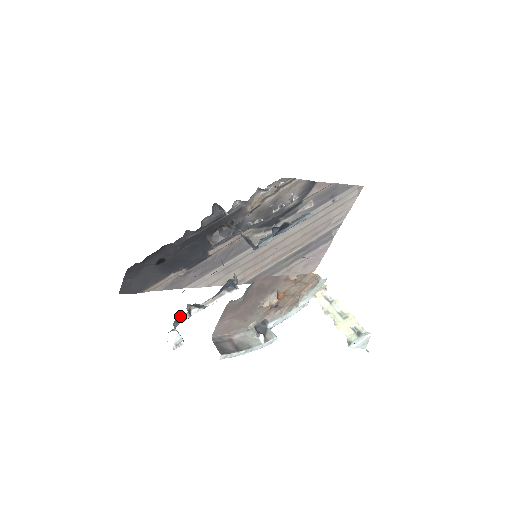
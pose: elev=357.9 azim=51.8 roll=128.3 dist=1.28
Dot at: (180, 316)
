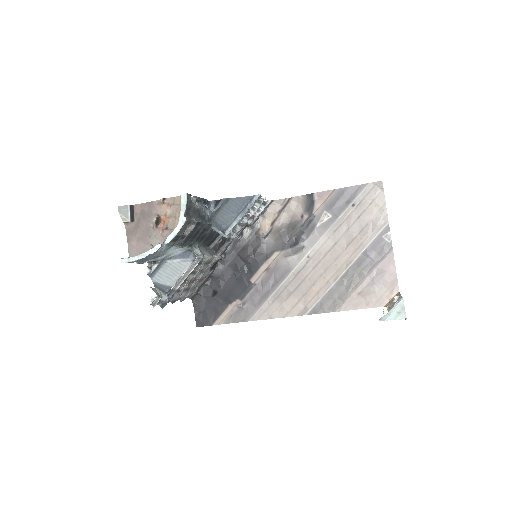
Dot at: (169, 289)
